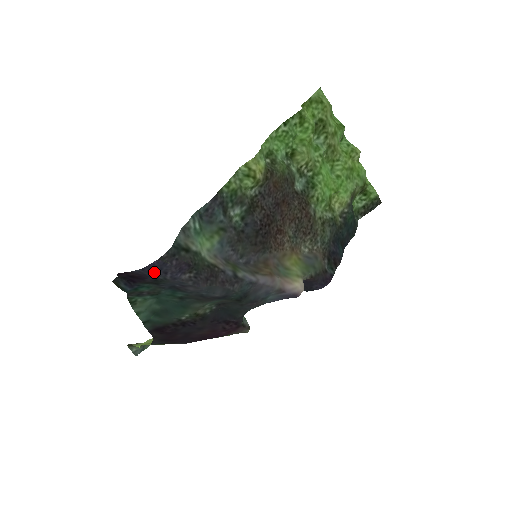
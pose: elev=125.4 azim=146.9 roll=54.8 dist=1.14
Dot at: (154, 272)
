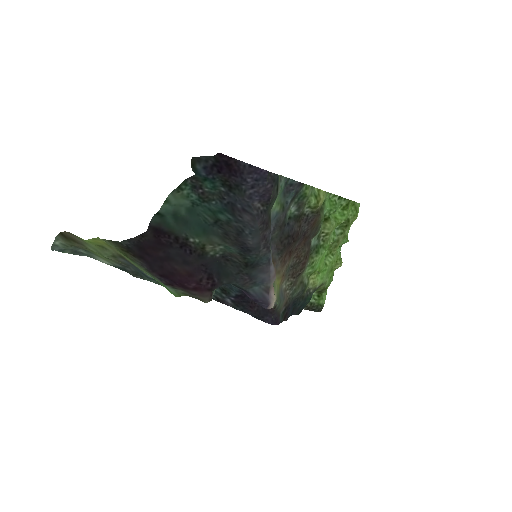
Dot at: (251, 177)
